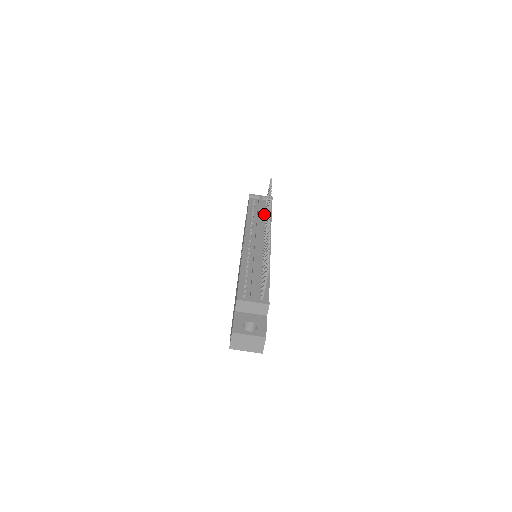
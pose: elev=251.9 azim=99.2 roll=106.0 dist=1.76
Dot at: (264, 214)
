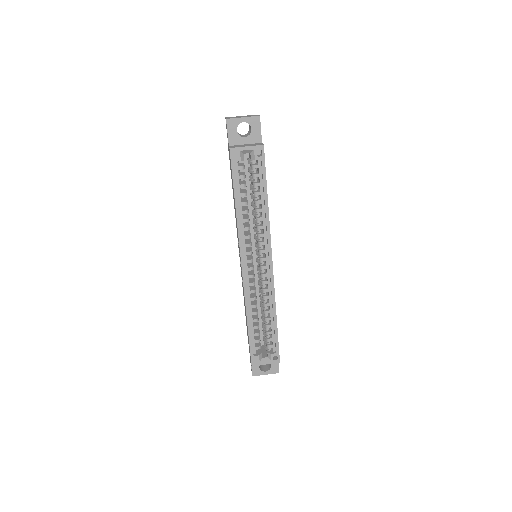
Dot at: occluded
